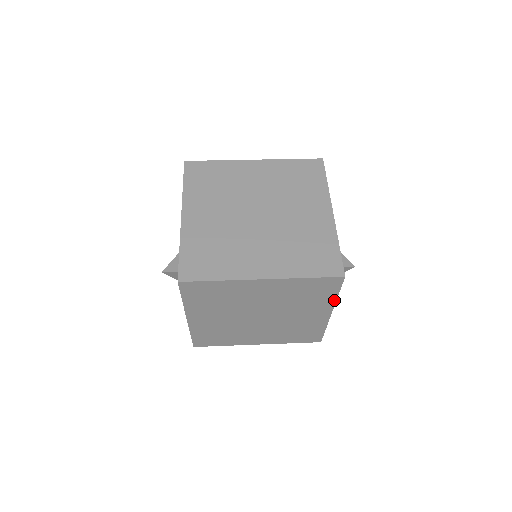
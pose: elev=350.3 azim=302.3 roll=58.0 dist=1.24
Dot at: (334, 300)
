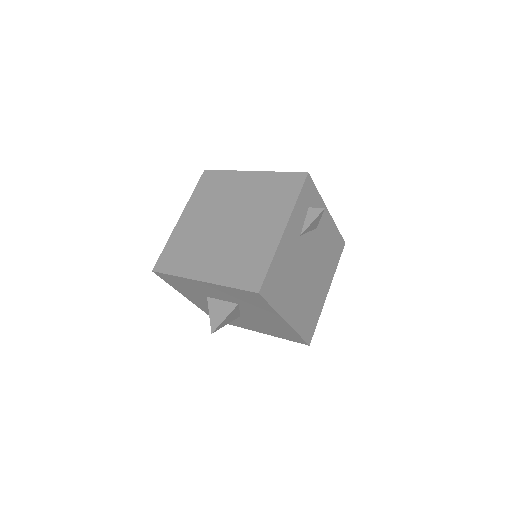
Dot at: (293, 206)
